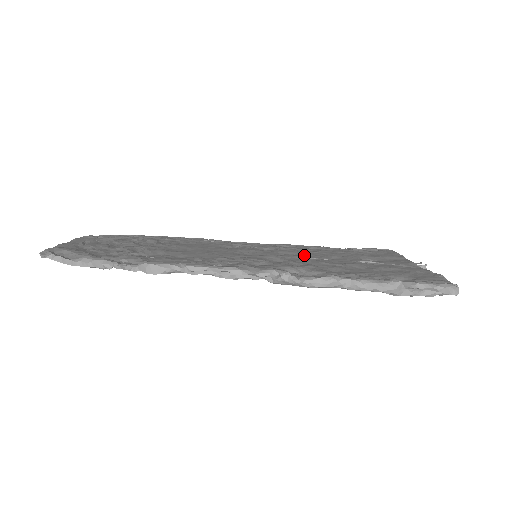
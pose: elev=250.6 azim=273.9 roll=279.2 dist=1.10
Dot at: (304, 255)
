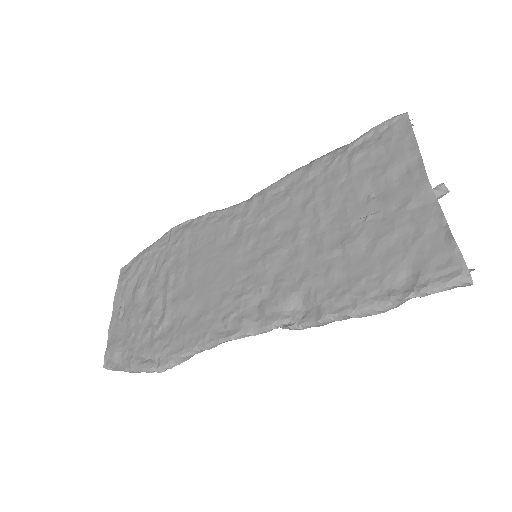
Dot at: (300, 229)
